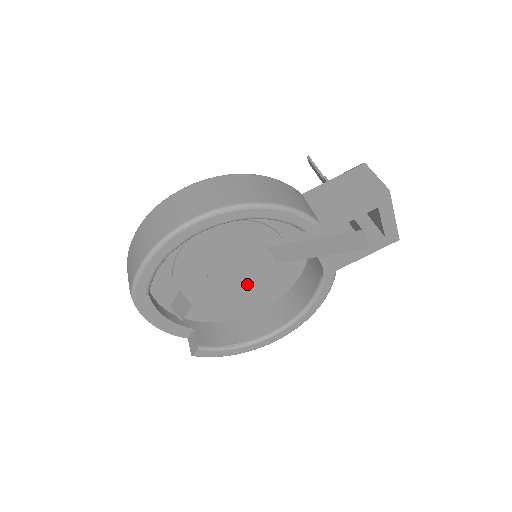
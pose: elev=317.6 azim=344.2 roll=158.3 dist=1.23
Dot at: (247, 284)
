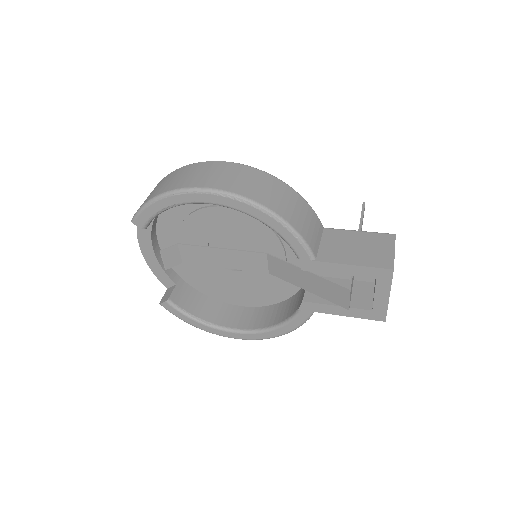
Dot at: (238, 275)
